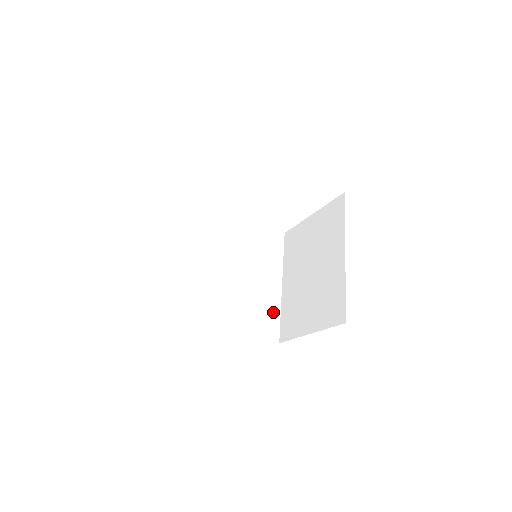
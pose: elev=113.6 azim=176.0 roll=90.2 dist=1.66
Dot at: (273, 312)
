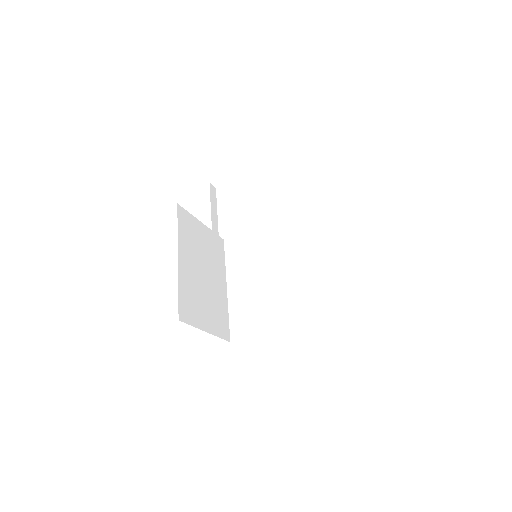
Dot at: (327, 289)
